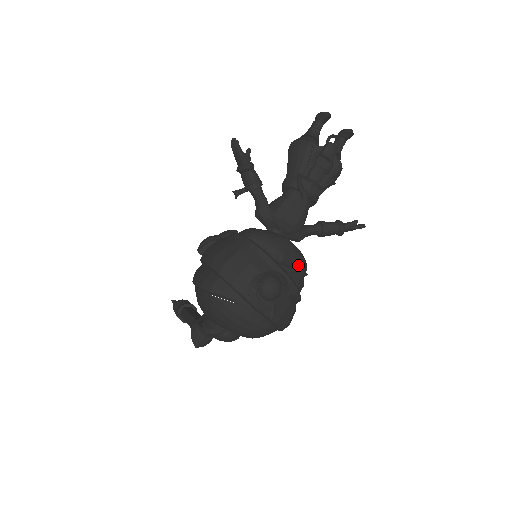
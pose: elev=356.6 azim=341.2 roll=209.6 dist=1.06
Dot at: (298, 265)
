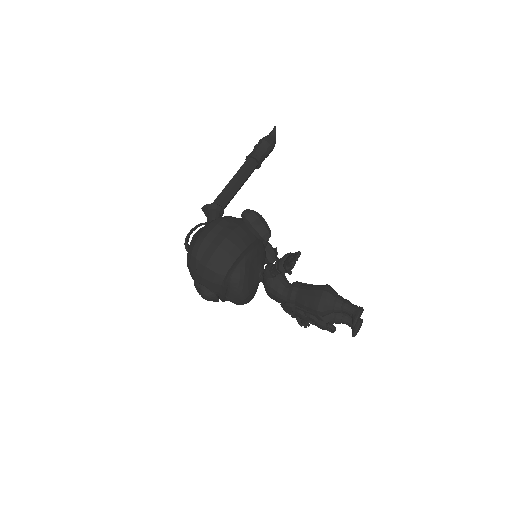
Dot at: occluded
